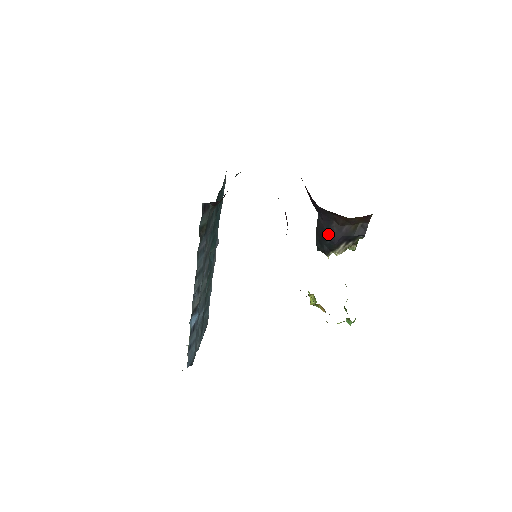
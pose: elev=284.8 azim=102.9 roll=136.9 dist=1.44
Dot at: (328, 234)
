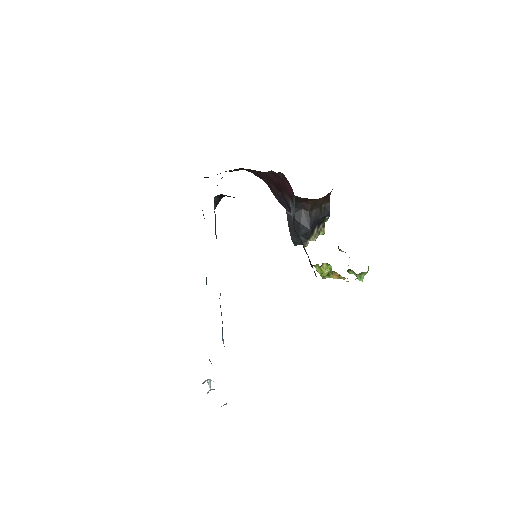
Dot at: (301, 223)
